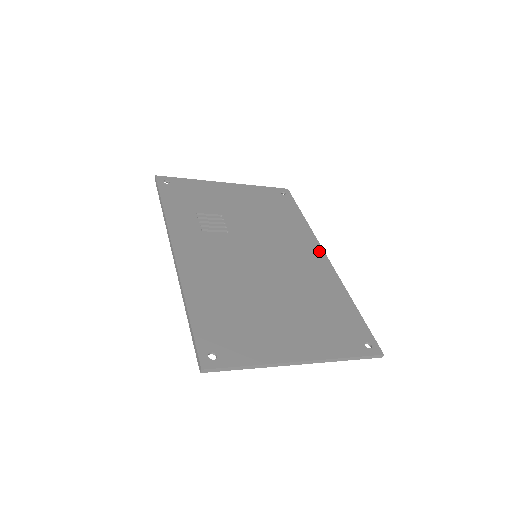
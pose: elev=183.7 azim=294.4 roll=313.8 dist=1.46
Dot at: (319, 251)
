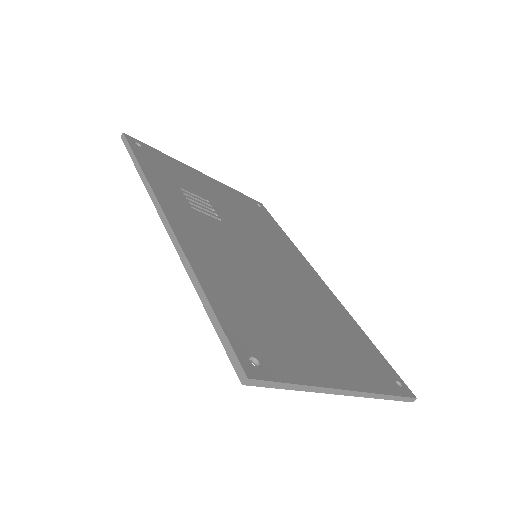
Dot at: (313, 271)
